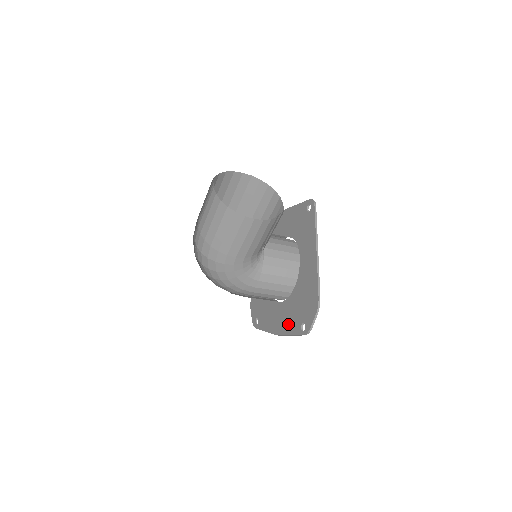
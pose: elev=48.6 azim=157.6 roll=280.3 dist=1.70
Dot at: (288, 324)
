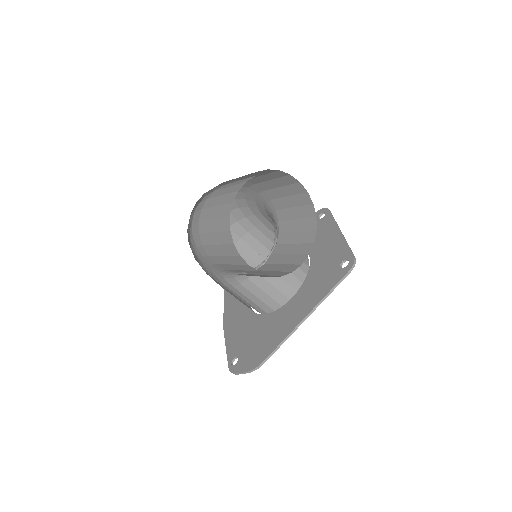
Dot at: (234, 335)
